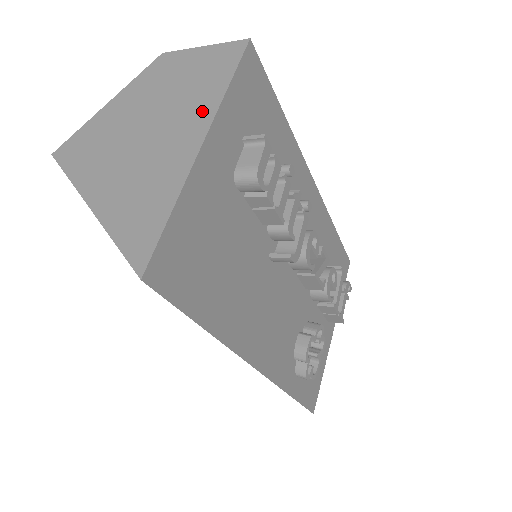
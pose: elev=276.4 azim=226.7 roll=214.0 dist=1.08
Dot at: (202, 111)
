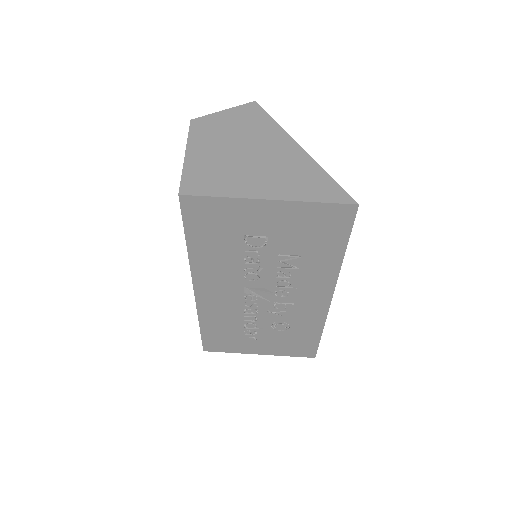
Dot at: (278, 136)
